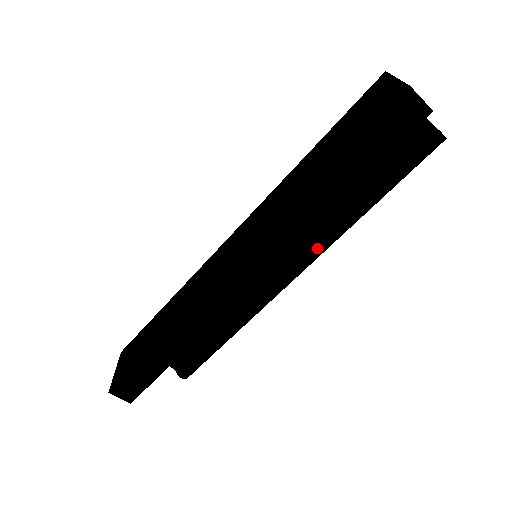
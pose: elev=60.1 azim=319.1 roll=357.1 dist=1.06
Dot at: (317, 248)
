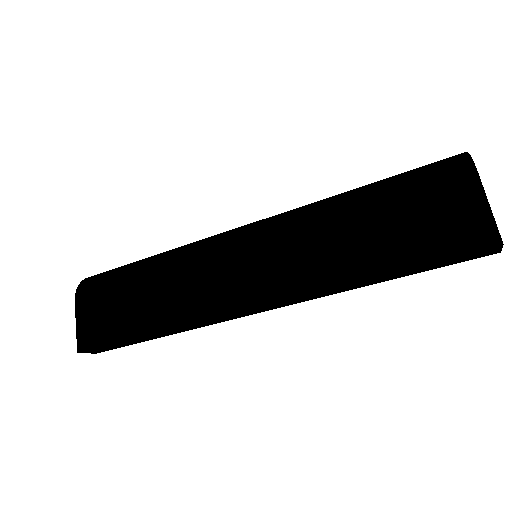
Dot at: occluded
